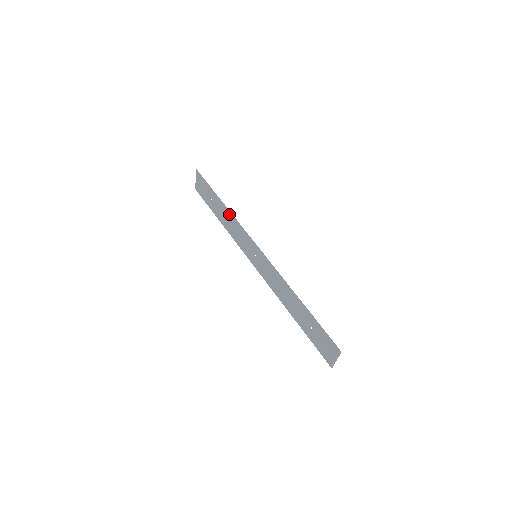
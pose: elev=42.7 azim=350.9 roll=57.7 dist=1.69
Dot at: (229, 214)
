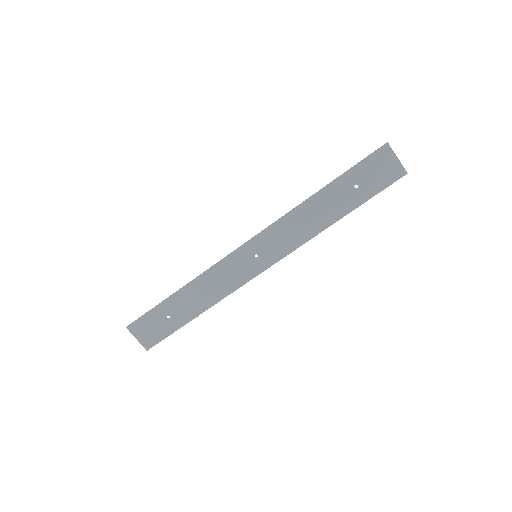
Dot at: (195, 284)
